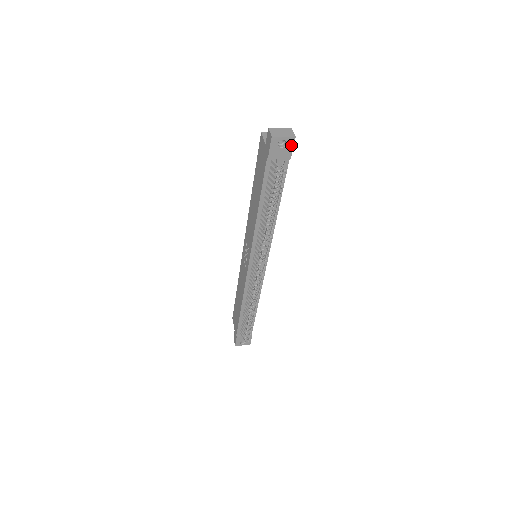
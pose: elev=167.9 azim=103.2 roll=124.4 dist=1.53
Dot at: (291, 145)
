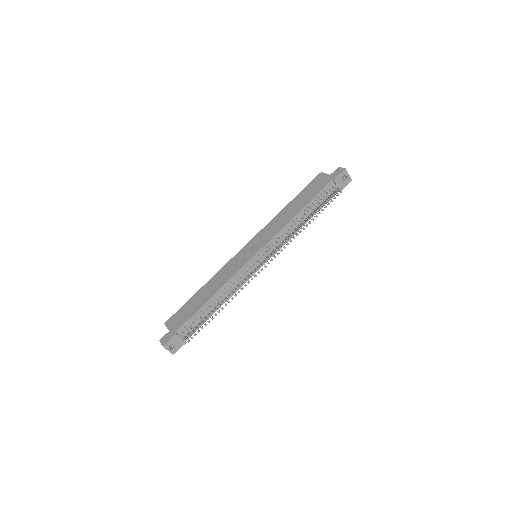
Dot at: (347, 183)
